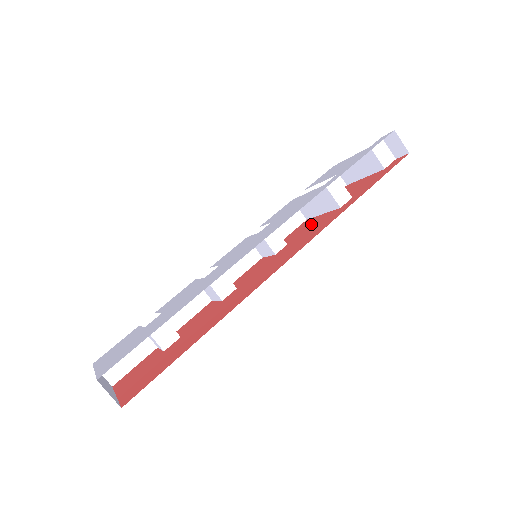
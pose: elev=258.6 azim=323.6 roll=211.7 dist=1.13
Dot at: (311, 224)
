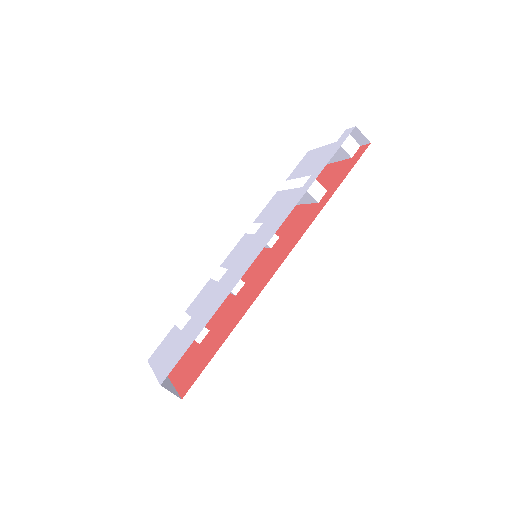
Dot at: (296, 216)
